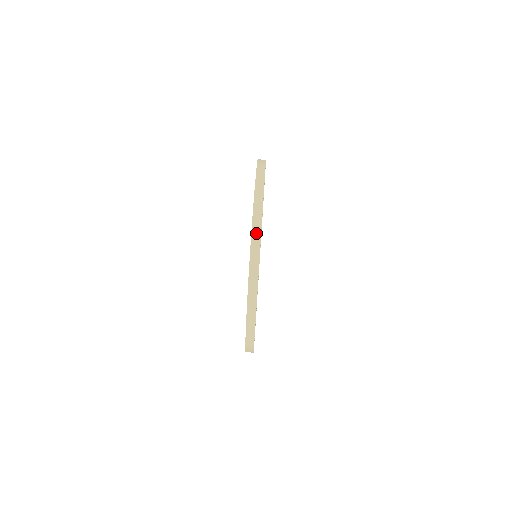
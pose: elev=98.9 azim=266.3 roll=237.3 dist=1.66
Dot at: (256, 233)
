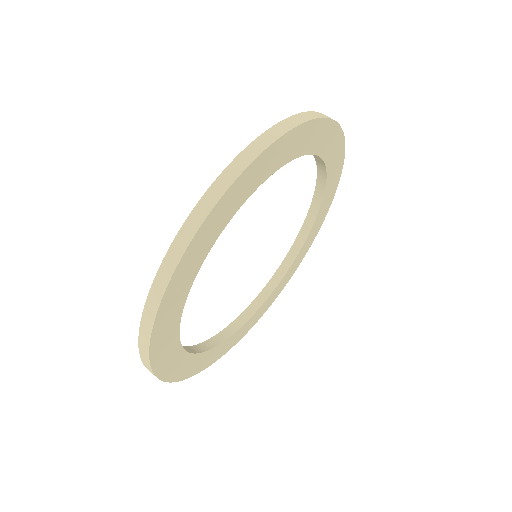
Dot at: (256, 148)
